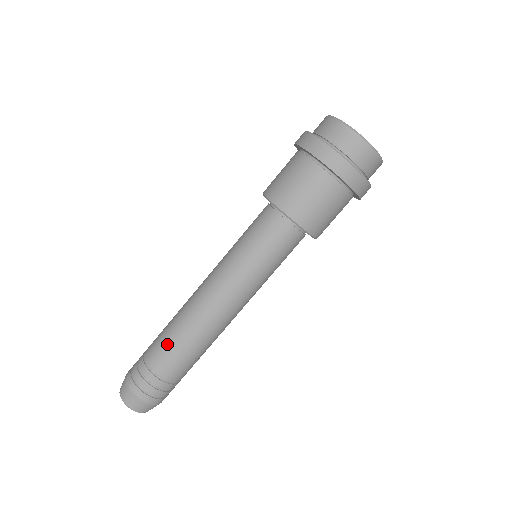
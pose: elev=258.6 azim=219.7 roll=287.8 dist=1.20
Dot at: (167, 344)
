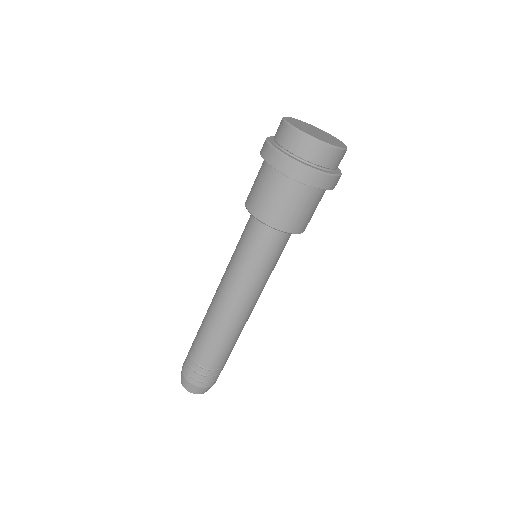
Dot at: (205, 344)
